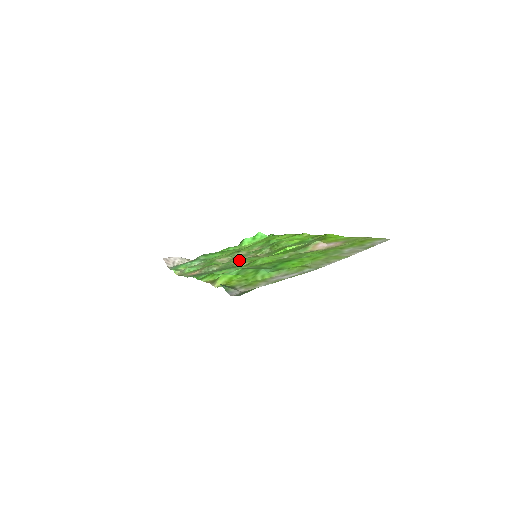
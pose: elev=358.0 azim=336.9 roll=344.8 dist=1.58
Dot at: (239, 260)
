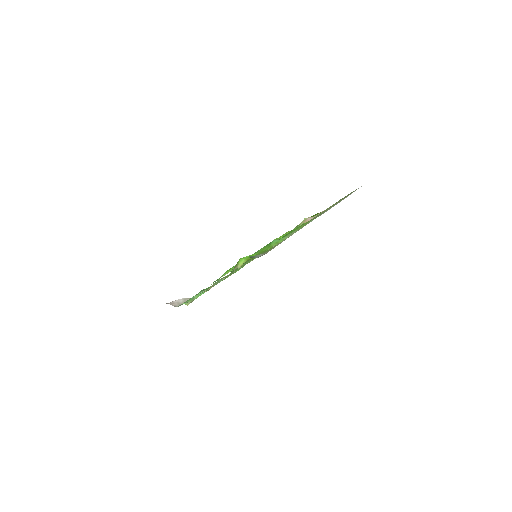
Dot at: occluded
